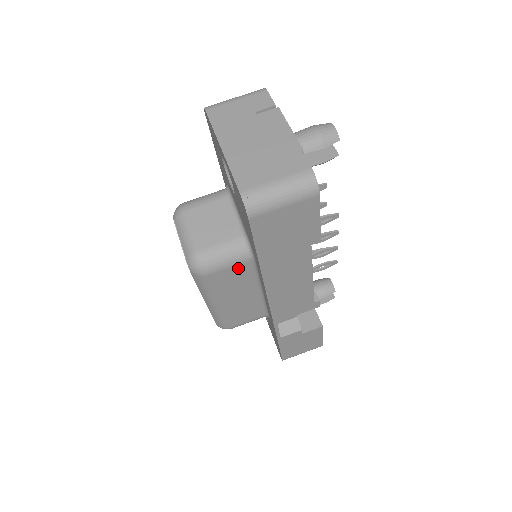
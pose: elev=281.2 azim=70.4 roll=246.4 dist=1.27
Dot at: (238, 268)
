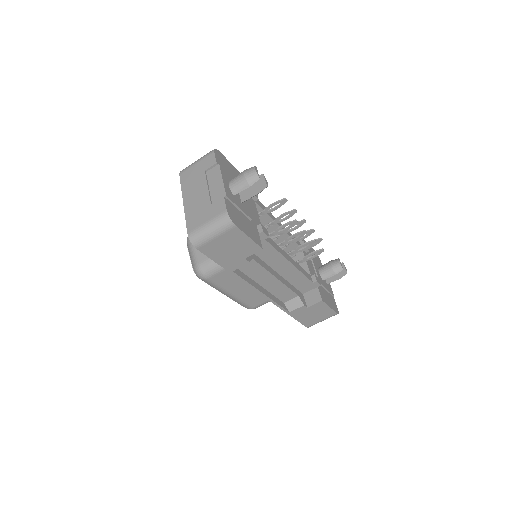
Dot at: (227, 271)
